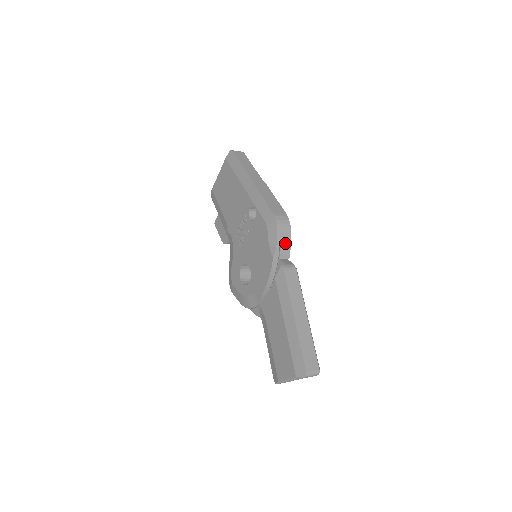
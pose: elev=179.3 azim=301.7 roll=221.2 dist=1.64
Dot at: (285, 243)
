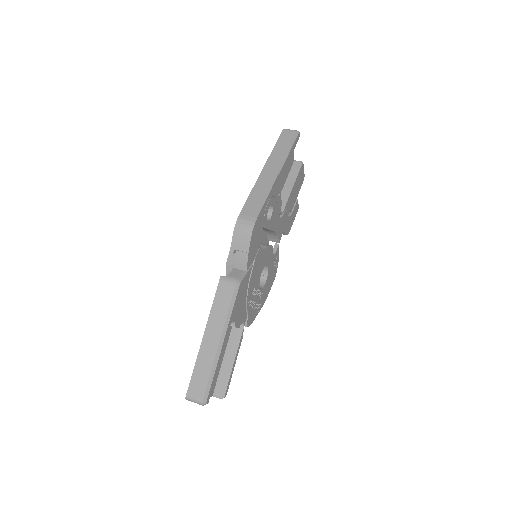
Dot at: (241, 252)
